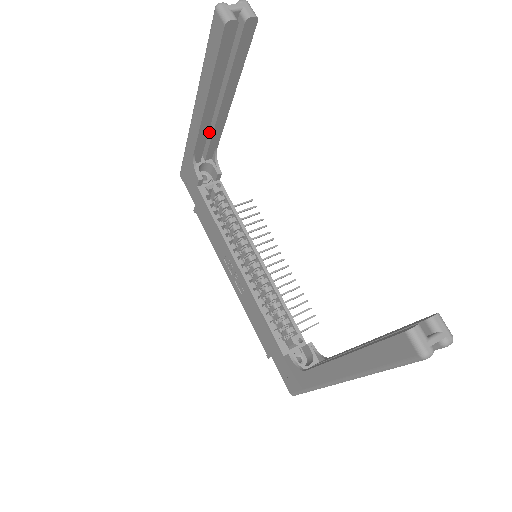
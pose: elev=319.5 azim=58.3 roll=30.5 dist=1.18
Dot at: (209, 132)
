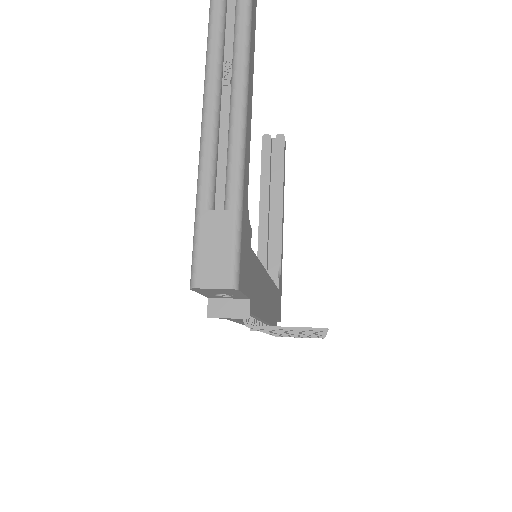
Dot at: (272, 246)
